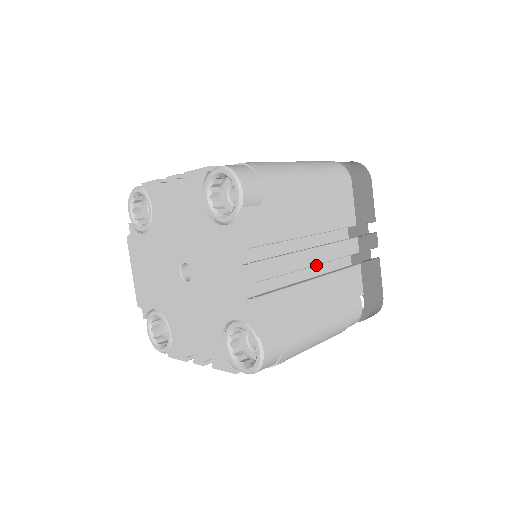
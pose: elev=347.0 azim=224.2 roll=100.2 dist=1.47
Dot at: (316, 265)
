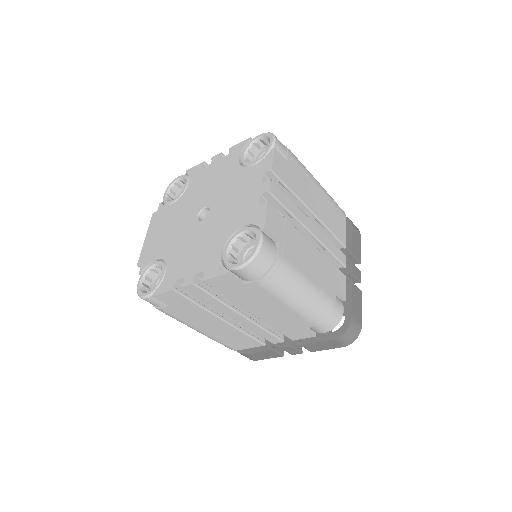
Dot at: occluded
